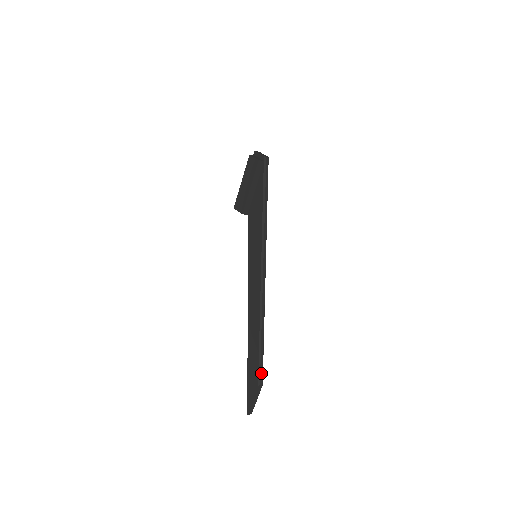
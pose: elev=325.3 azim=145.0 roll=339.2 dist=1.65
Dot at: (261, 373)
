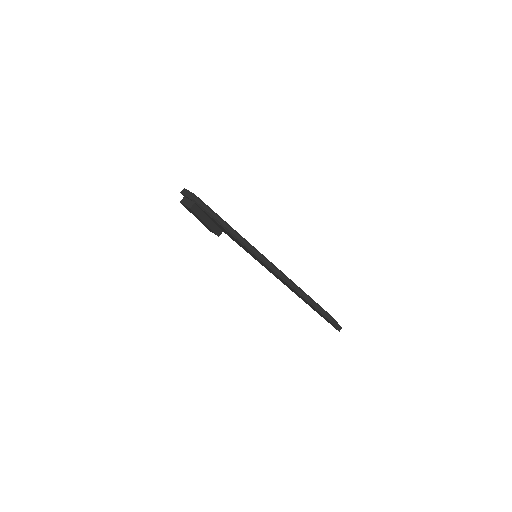
Dot at: (326, 315)
